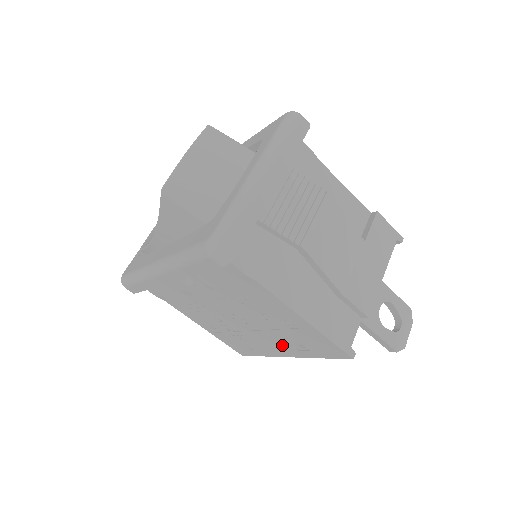
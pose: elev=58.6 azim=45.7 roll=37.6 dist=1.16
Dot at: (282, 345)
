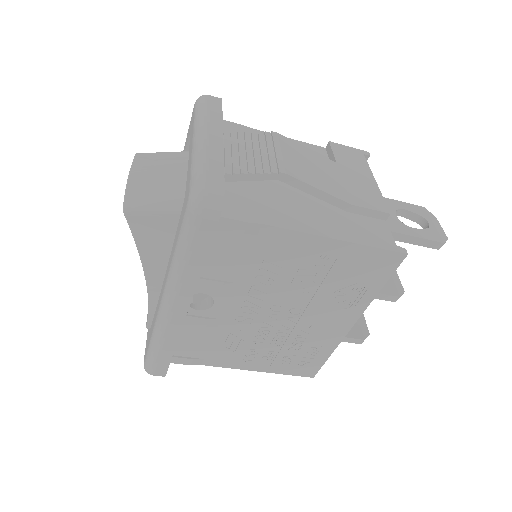
Dot at: (337, 311)
